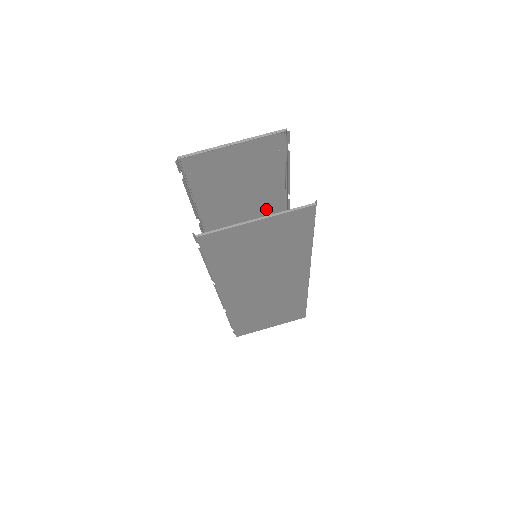
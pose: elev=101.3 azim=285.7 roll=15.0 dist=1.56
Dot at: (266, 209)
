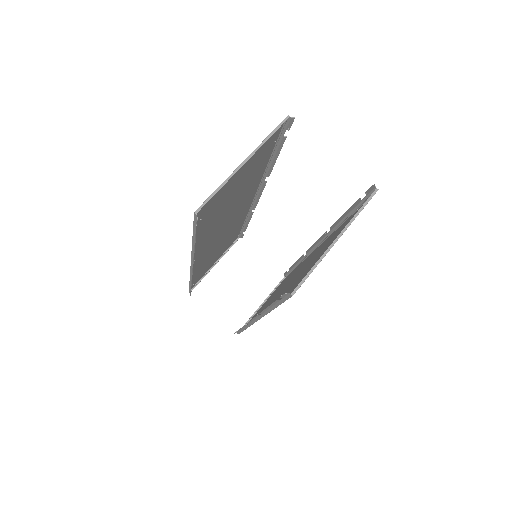
Dot at: (243, 203)
